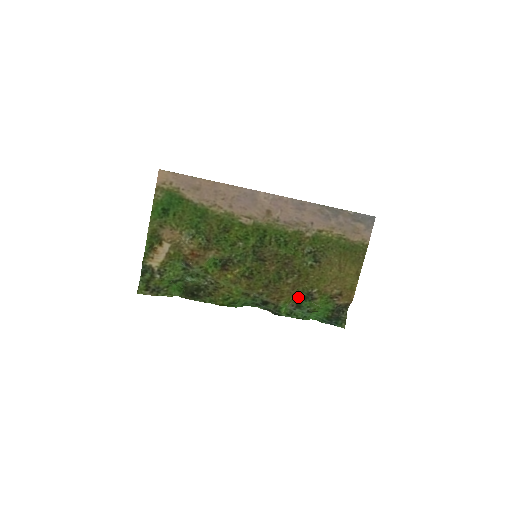
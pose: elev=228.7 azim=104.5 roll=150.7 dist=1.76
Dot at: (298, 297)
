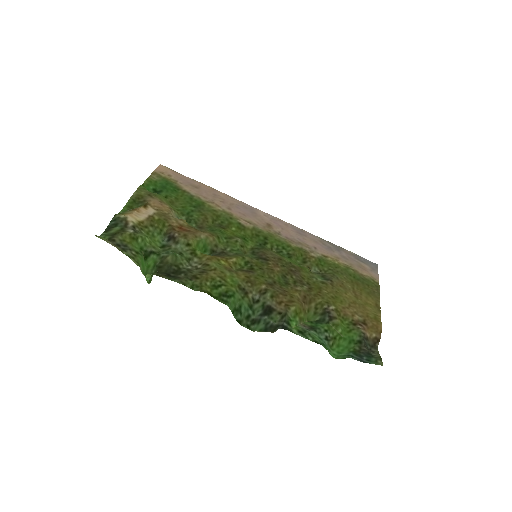
Dot at: (309, 321)
